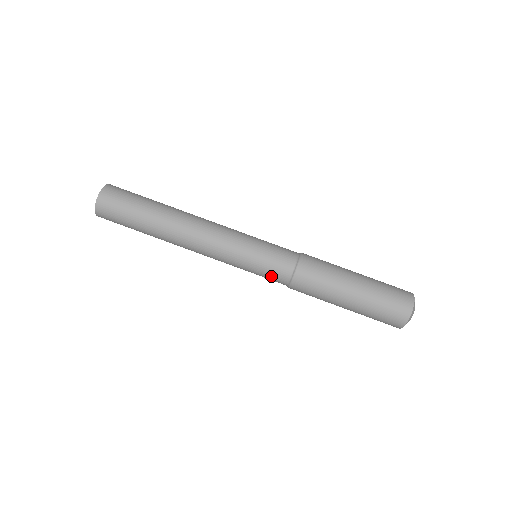
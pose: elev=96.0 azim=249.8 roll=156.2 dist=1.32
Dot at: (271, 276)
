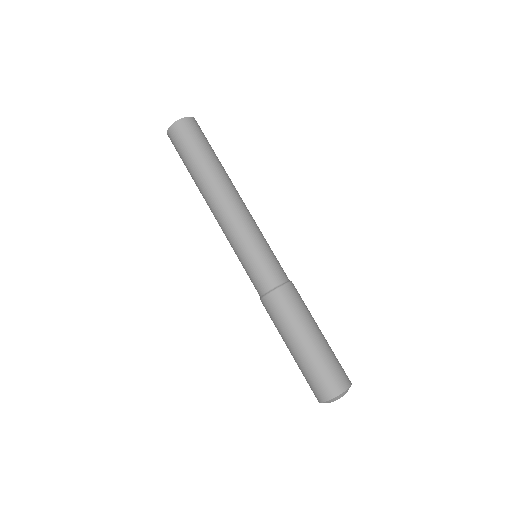
Dot at: (264, 273)
